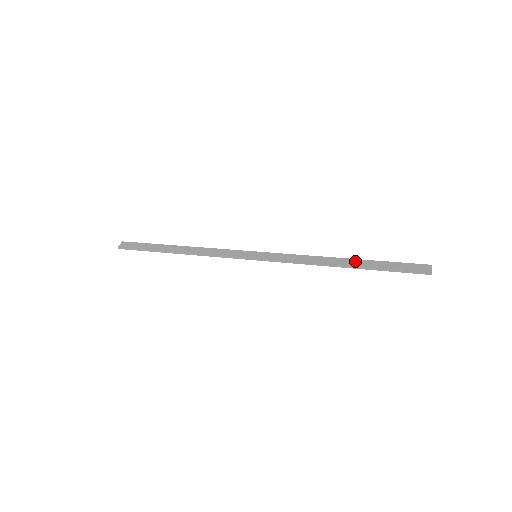
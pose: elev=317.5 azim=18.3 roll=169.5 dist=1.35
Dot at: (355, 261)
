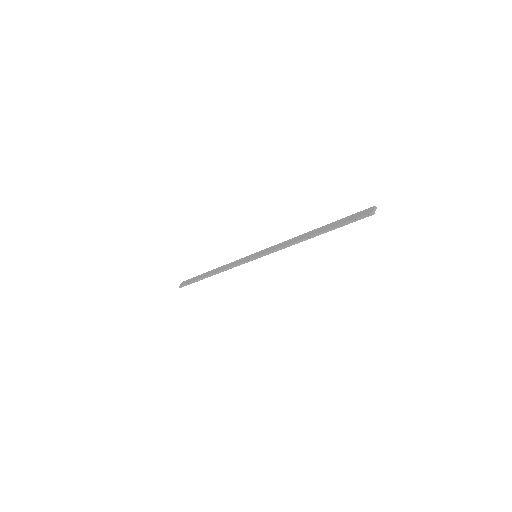
Dot at: (319, 229)
